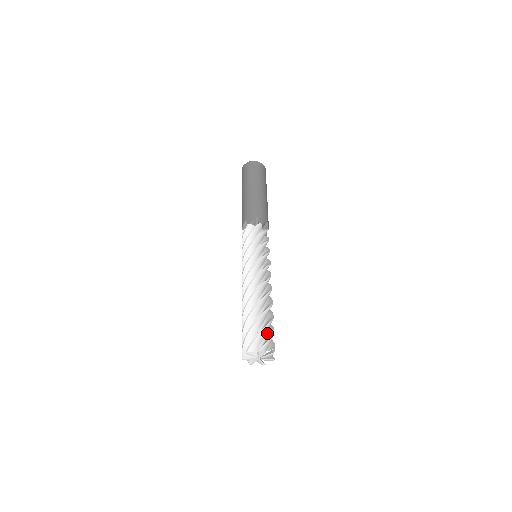
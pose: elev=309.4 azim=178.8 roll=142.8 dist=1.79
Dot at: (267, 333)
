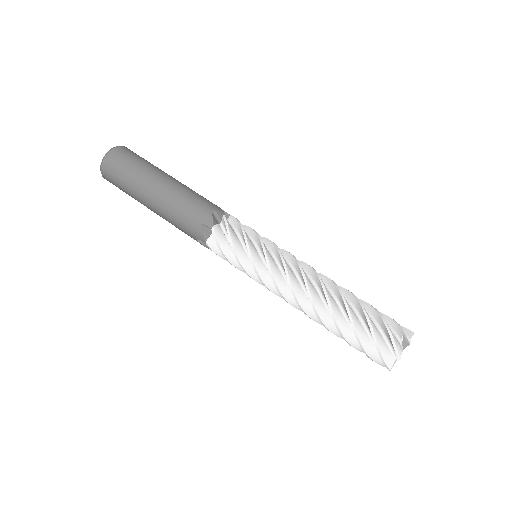
Dot at: (376, 324)
